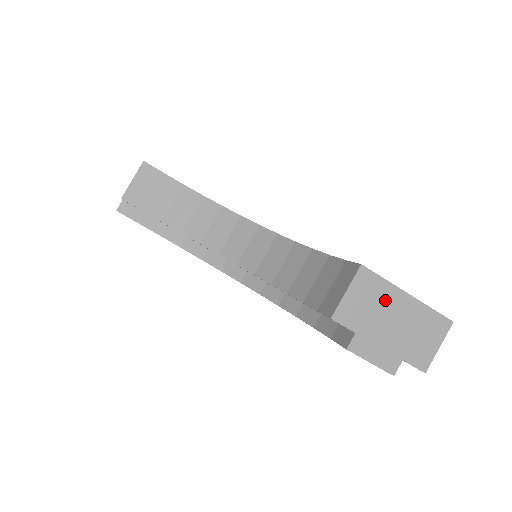
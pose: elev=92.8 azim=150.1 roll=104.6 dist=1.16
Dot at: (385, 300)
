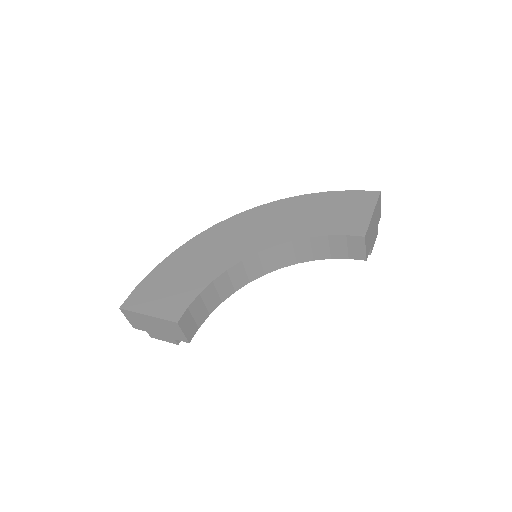
Dot at: (371, 228)
